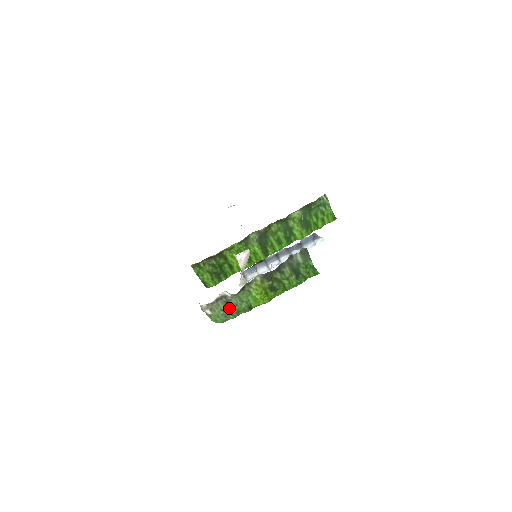
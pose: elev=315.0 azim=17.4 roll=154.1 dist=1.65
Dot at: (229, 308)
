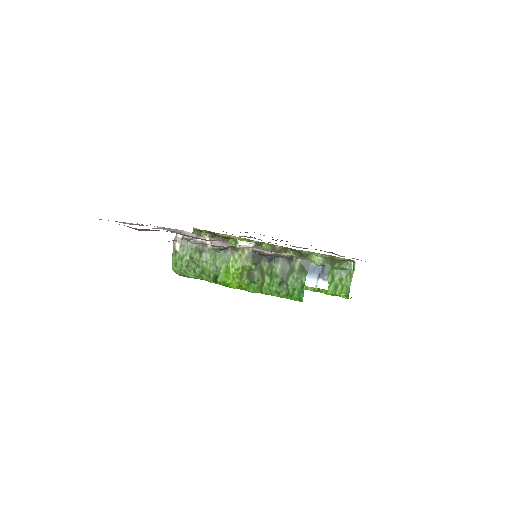
Dot at: (198, 259)
